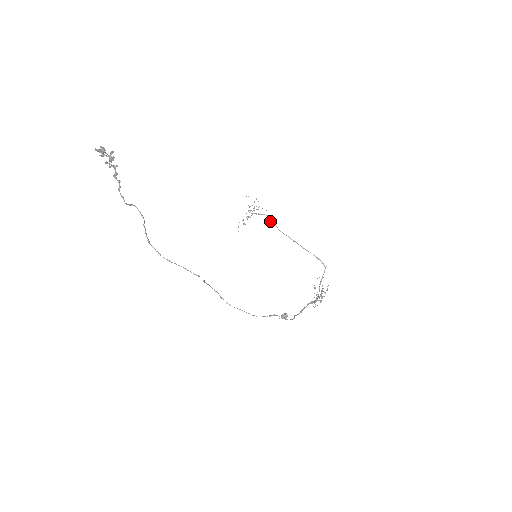
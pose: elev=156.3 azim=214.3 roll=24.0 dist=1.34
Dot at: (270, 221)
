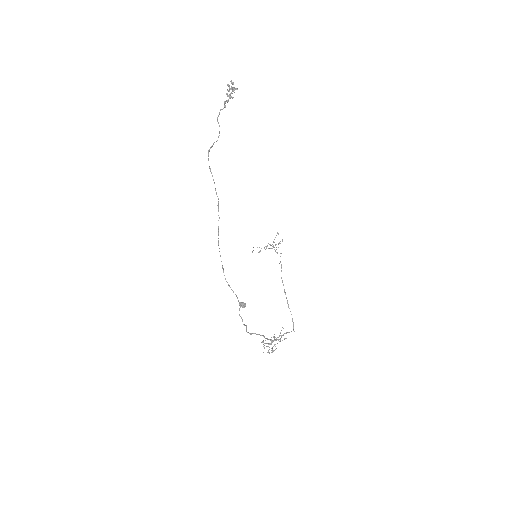
Dot at: occluded
